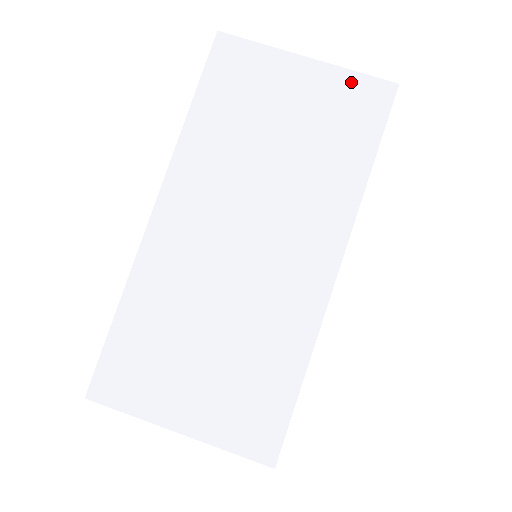
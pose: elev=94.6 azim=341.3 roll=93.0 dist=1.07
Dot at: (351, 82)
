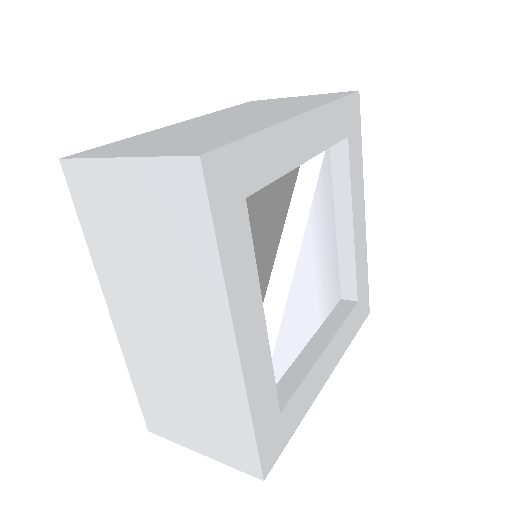
Dot at: (163, 170)
